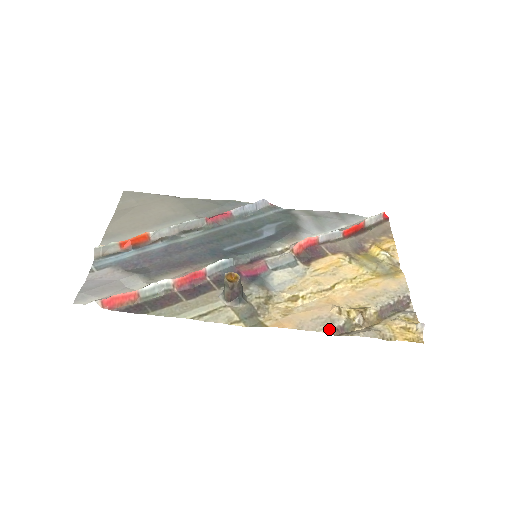
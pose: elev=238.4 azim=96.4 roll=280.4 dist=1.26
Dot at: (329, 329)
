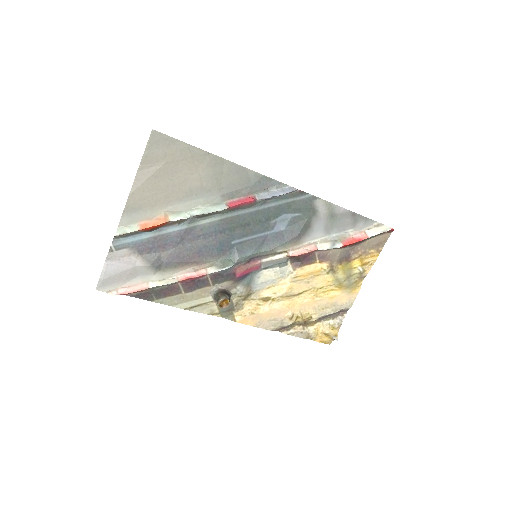
Dot at: (276, 329)
